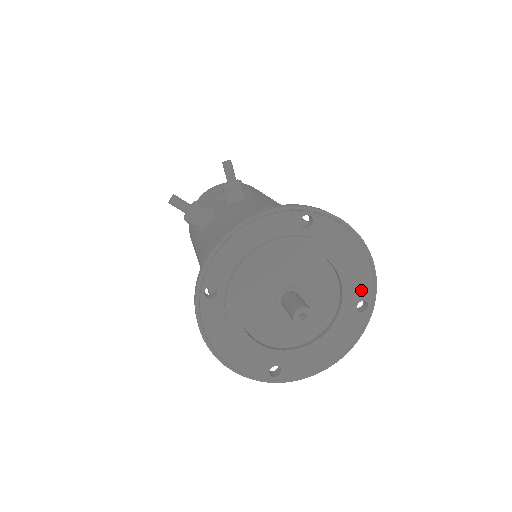
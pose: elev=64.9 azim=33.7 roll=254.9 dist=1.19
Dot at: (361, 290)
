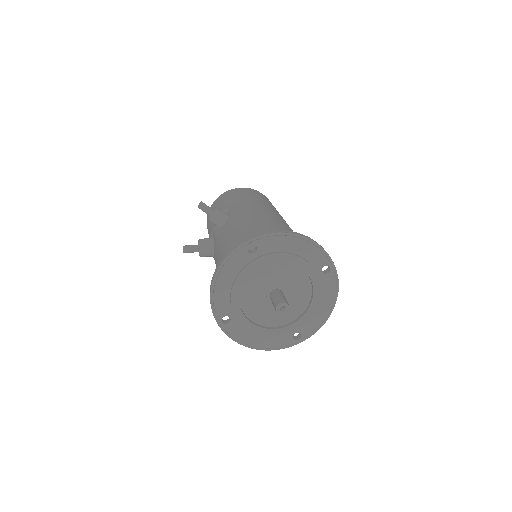
Dot at: (318, 262)
